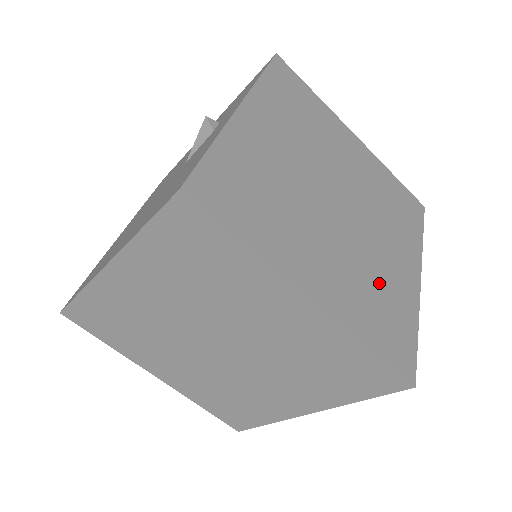
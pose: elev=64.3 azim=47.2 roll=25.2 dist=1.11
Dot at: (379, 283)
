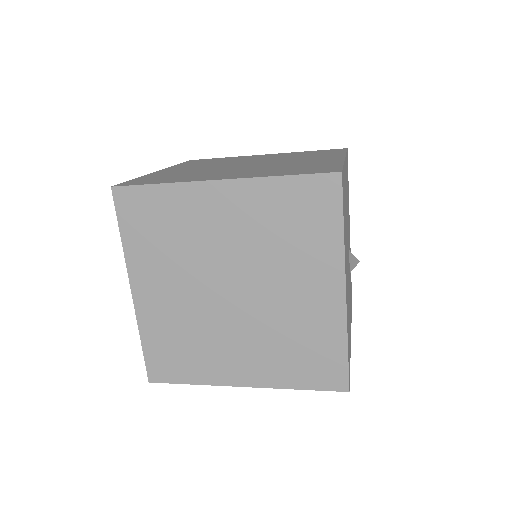
Dot at: (295, 334)
